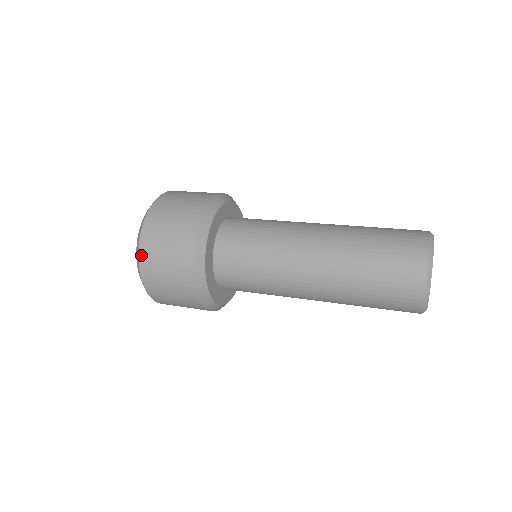
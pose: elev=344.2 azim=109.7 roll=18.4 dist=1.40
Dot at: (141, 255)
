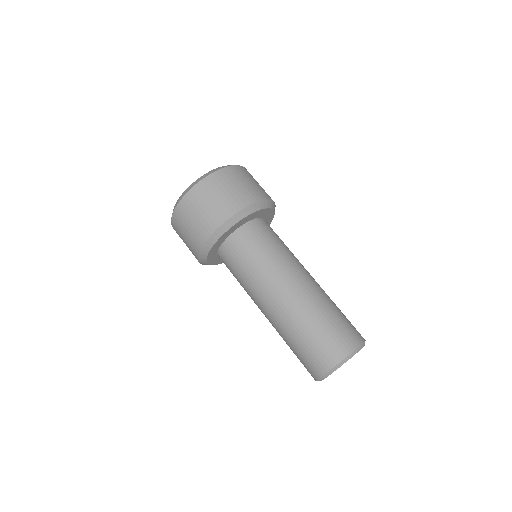
Dot at: occluded
